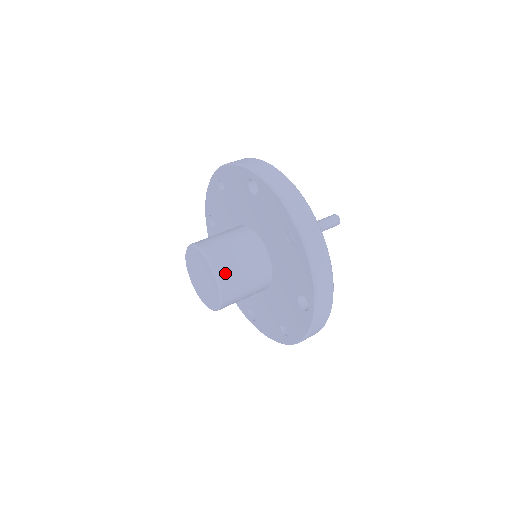
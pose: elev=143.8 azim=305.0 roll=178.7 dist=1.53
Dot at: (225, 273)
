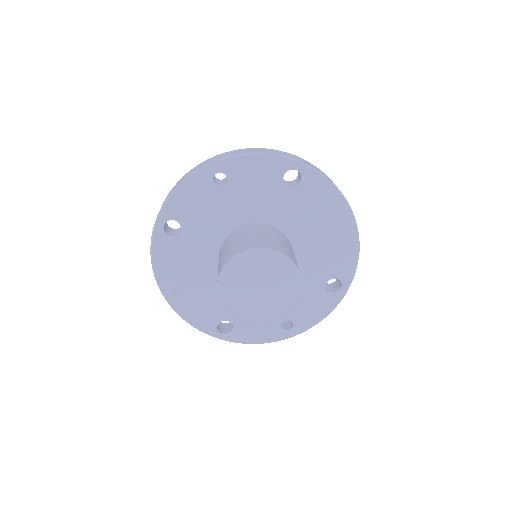
Dot at: occluded
